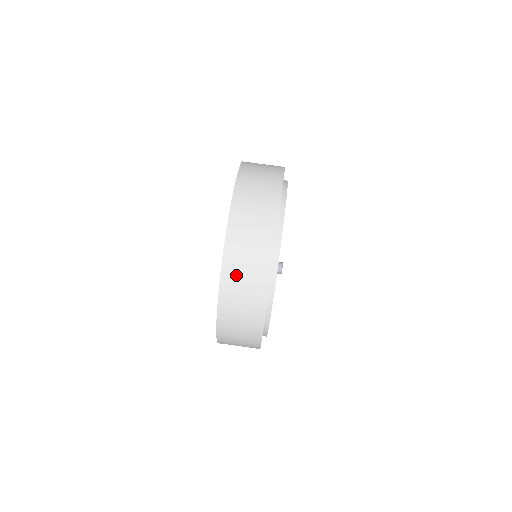
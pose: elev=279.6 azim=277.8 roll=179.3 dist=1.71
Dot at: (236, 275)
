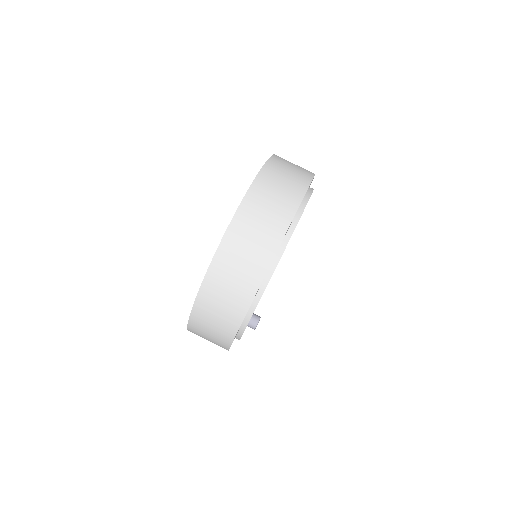
Dot at: (274, 177)
